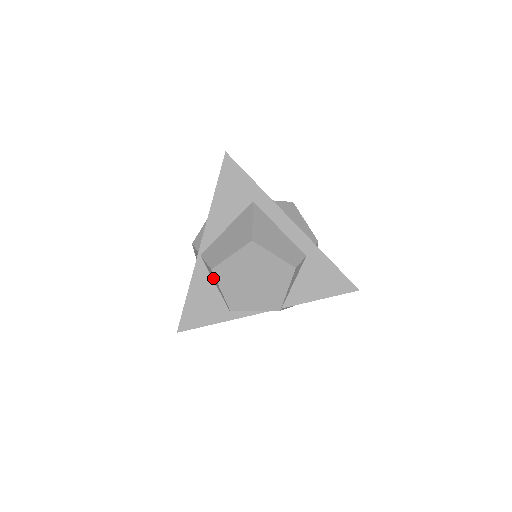
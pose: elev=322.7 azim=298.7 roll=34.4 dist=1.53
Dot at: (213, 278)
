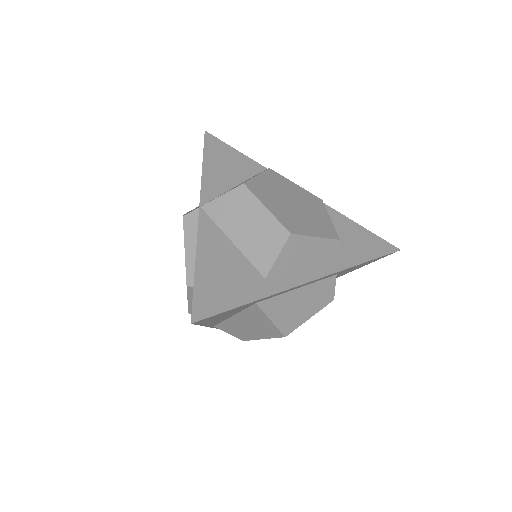
Dot at: occluded
